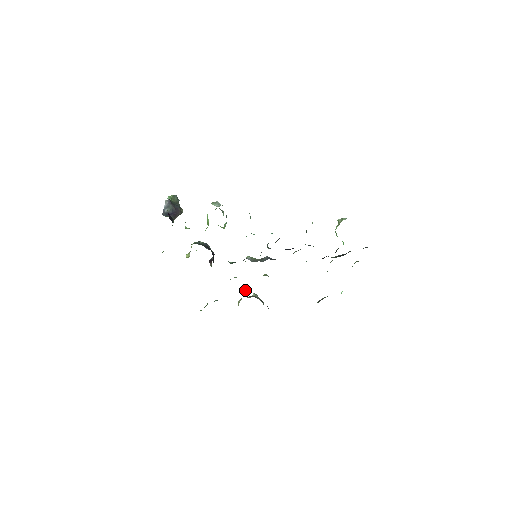
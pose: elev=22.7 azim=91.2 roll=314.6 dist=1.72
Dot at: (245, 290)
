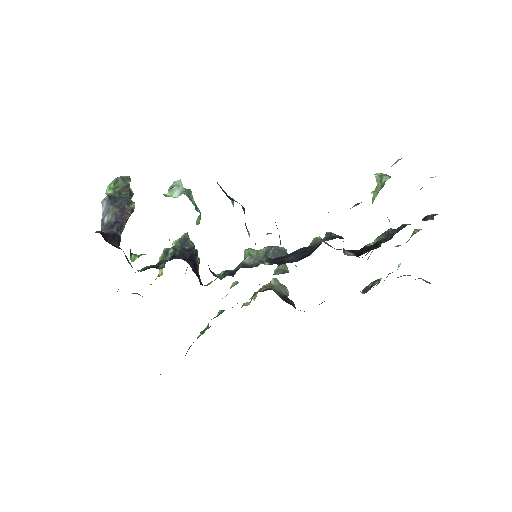
Dot at: (256, 292)
